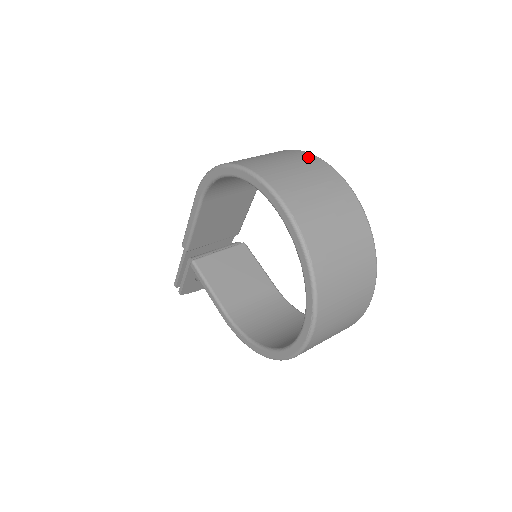
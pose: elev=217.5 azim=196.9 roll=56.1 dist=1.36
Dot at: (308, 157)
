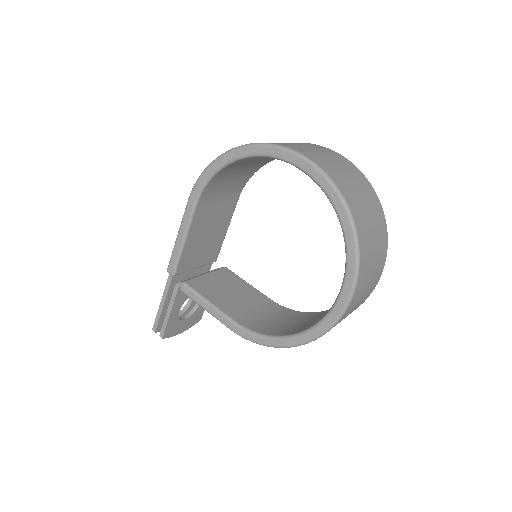
Dot at: occluded
